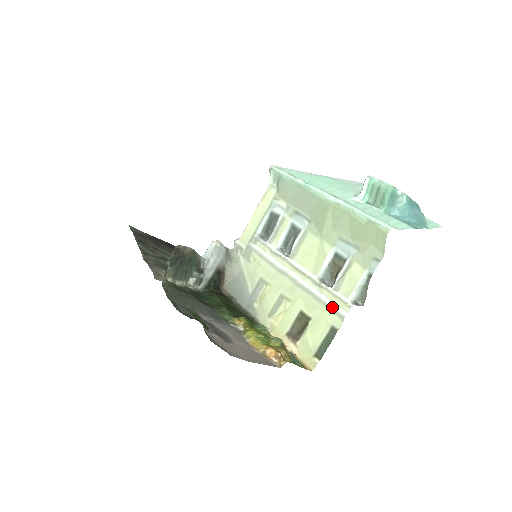
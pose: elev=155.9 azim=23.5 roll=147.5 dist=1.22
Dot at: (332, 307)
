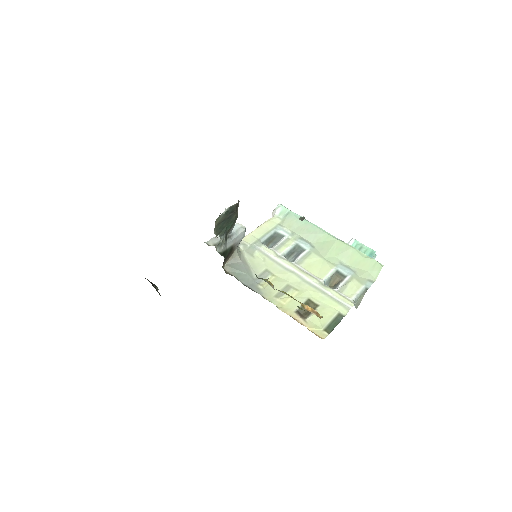
Dot at: (339, 301)
